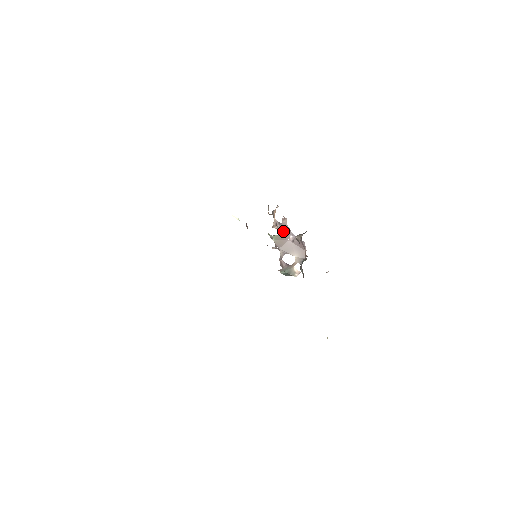
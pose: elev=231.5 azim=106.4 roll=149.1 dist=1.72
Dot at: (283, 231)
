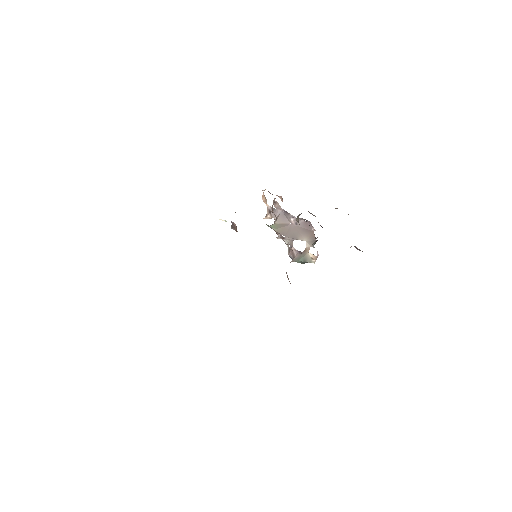
Dot at: (280, 217)
